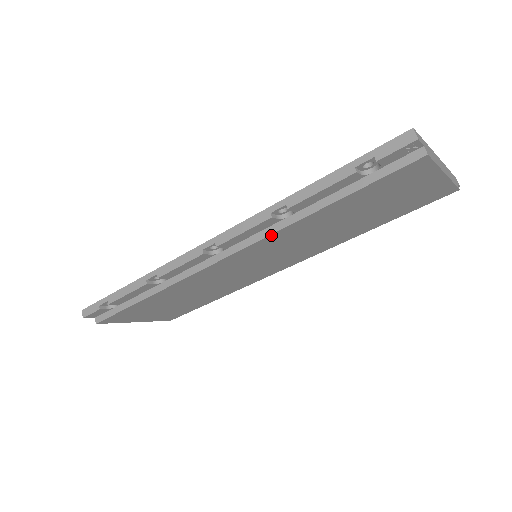
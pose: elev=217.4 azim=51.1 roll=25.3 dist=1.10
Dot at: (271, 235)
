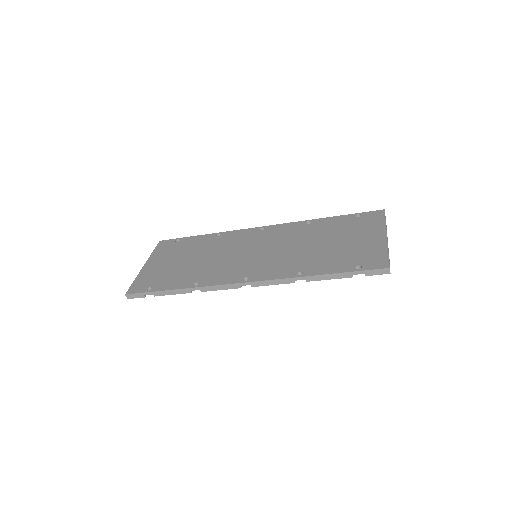
Dot at: occluded
